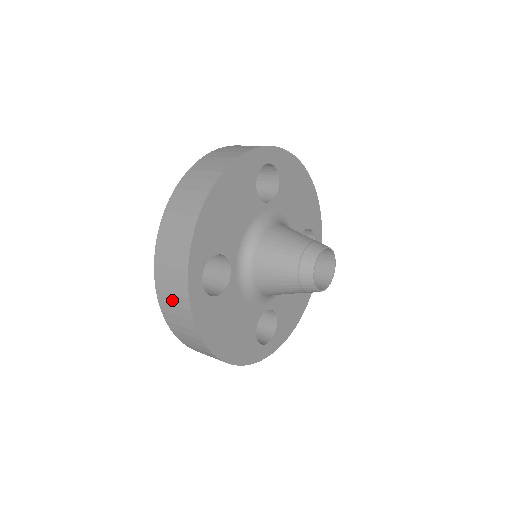
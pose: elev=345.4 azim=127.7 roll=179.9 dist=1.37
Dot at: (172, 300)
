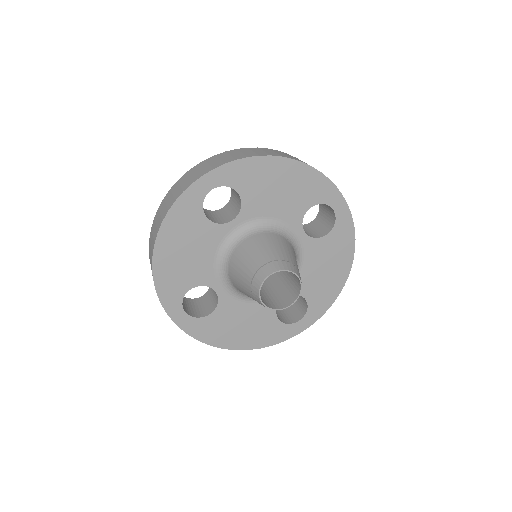
Dot at: occluded
